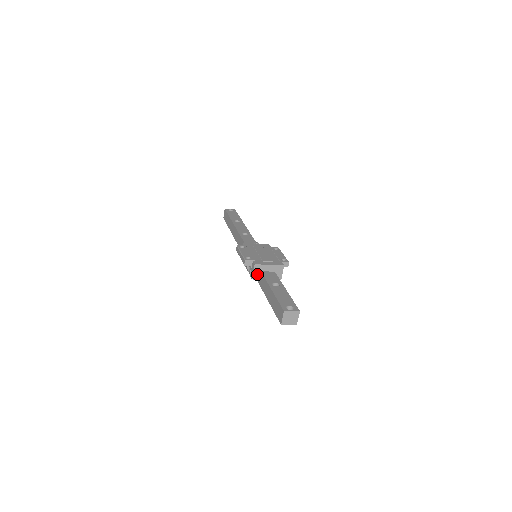
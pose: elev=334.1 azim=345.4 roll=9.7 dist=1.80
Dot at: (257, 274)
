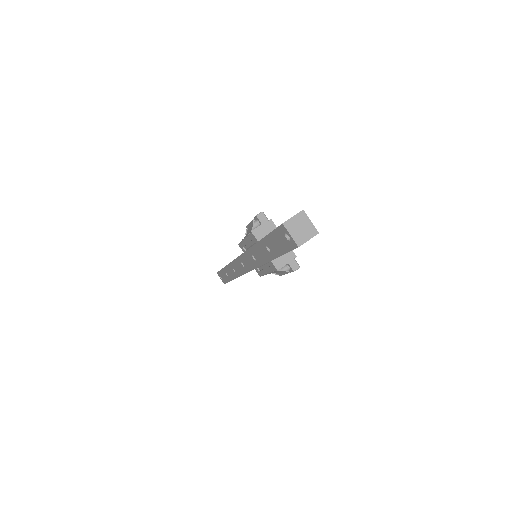
Dot at: (262, 233)
